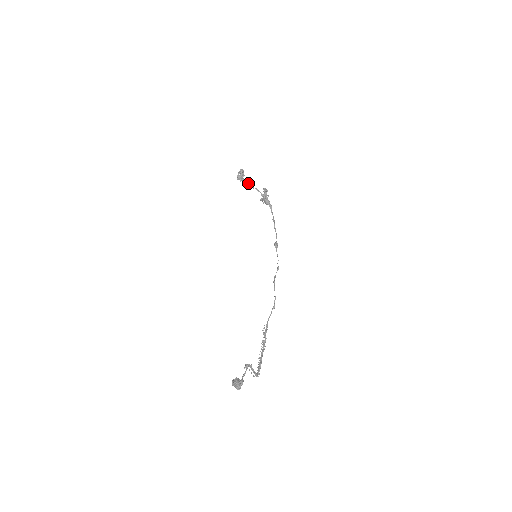
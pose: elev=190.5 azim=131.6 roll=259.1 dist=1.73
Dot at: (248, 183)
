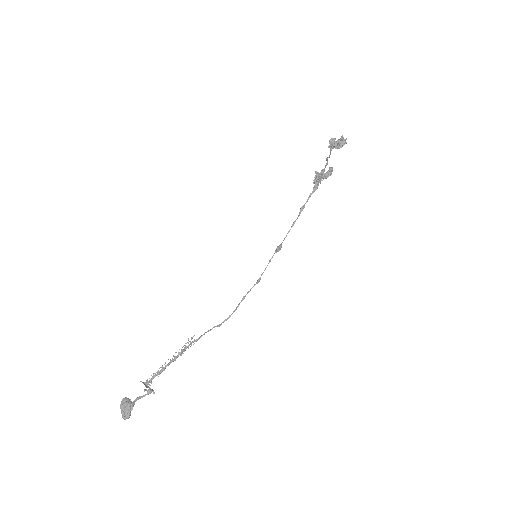
Dot at: occluded
